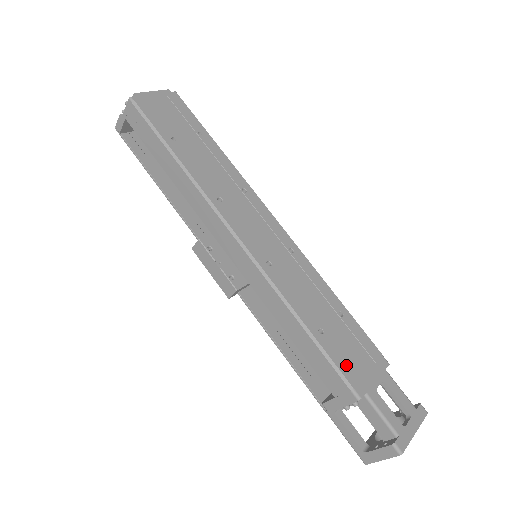
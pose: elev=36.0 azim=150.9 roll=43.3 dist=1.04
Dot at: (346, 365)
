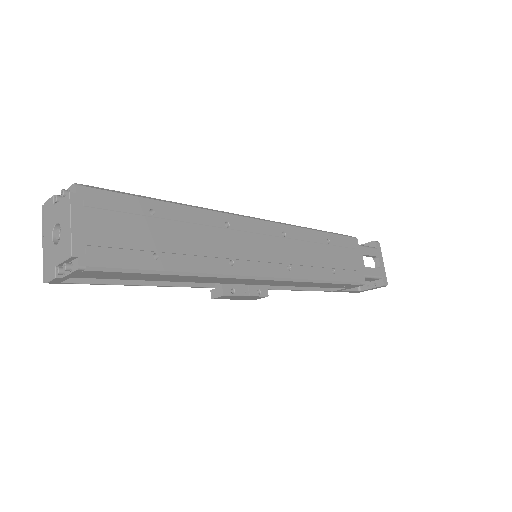
Dot at: (352, 274)
